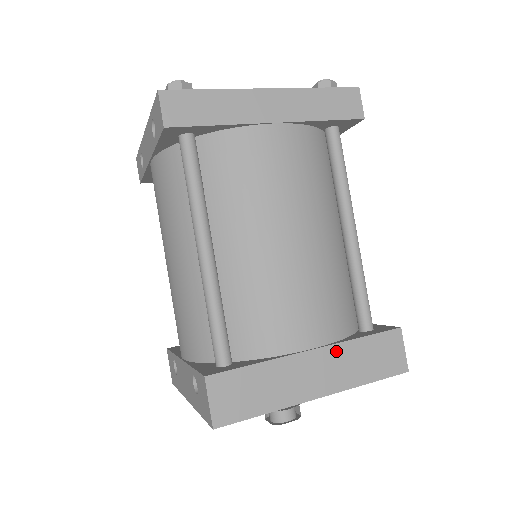
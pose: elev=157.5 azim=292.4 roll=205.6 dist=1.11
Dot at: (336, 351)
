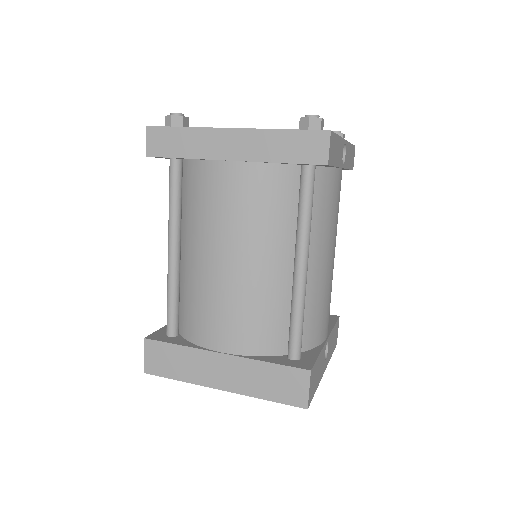
Dot at: (243, 363)
